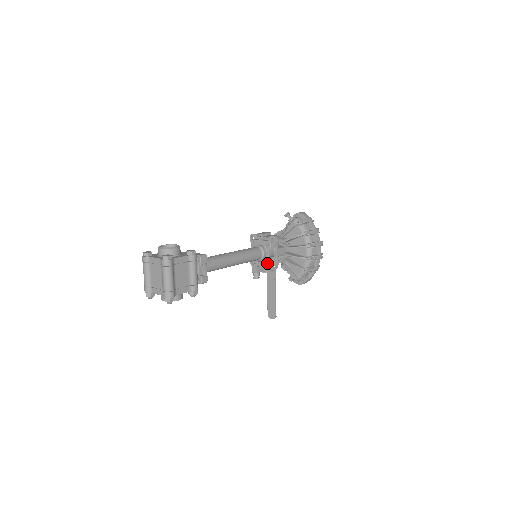
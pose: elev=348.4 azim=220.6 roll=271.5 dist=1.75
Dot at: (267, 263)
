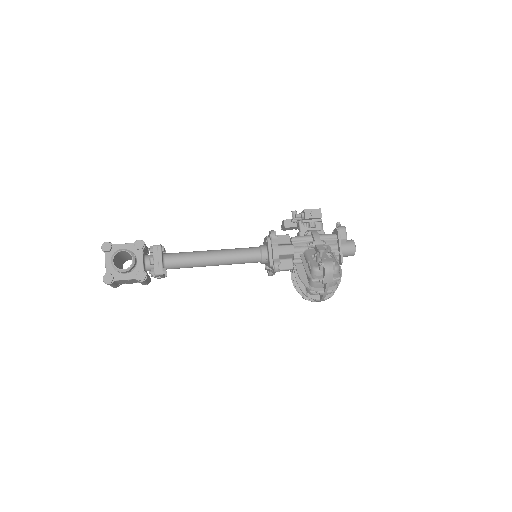
Dot at: (265, 265)
